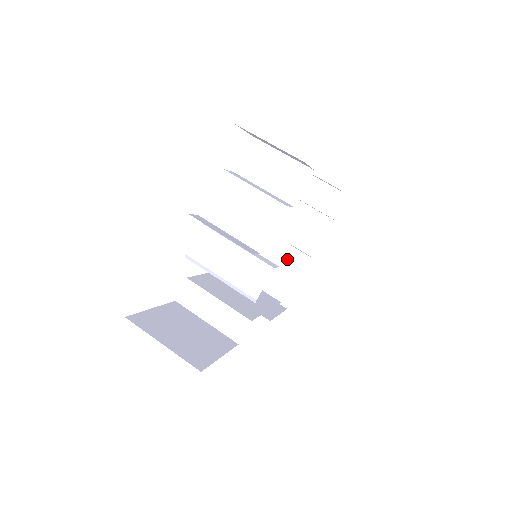
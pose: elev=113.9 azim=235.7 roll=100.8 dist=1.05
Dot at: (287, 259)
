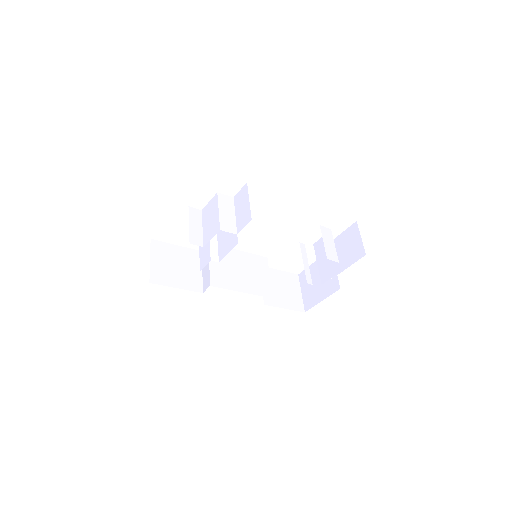
Dot at: occluded
